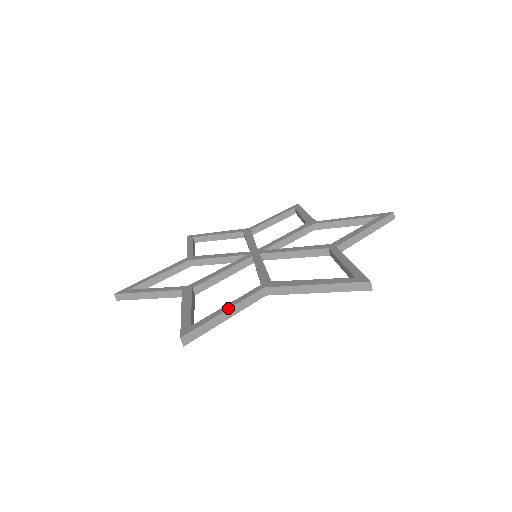
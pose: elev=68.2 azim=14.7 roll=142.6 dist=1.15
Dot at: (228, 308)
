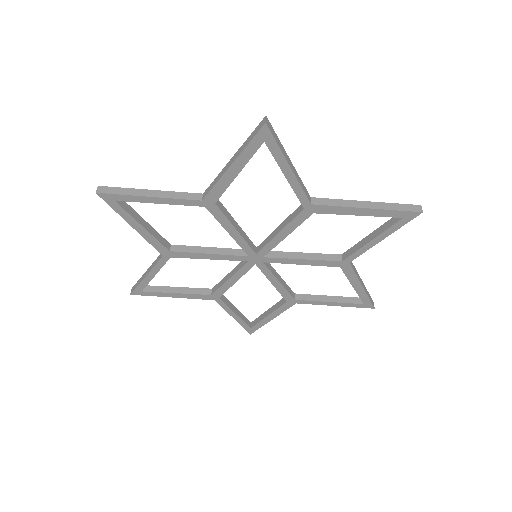
Dot at: (156, 190)
